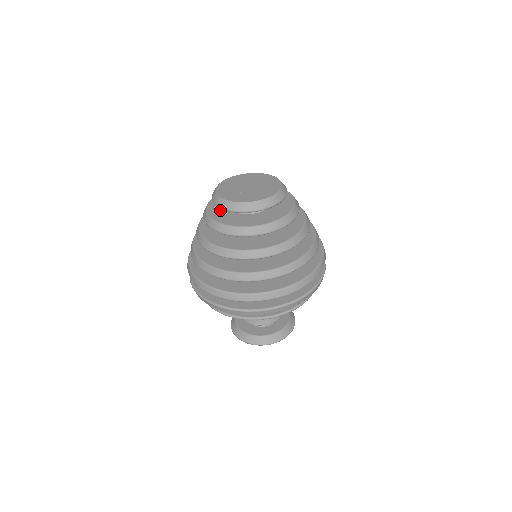
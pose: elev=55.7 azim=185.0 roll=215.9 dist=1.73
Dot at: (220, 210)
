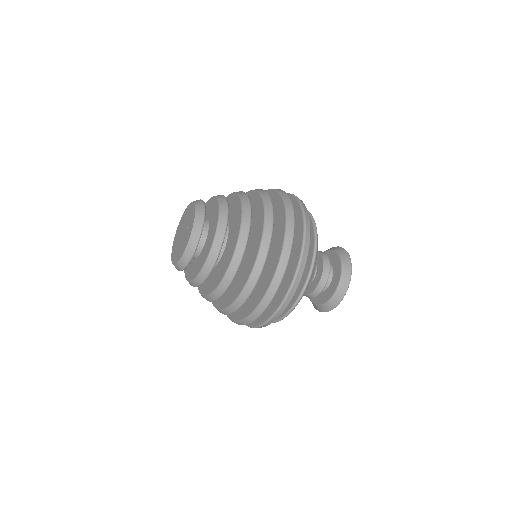
Dot at: occluded
